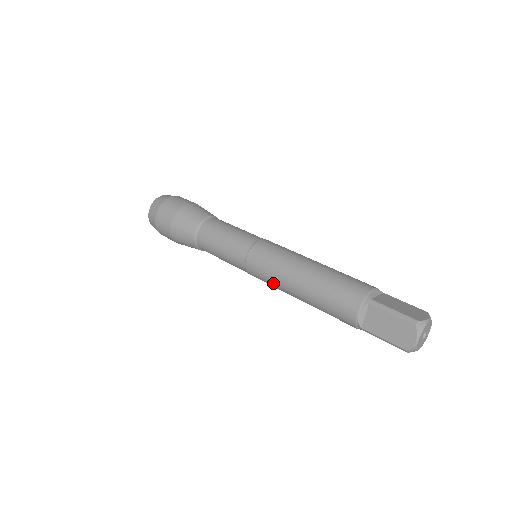
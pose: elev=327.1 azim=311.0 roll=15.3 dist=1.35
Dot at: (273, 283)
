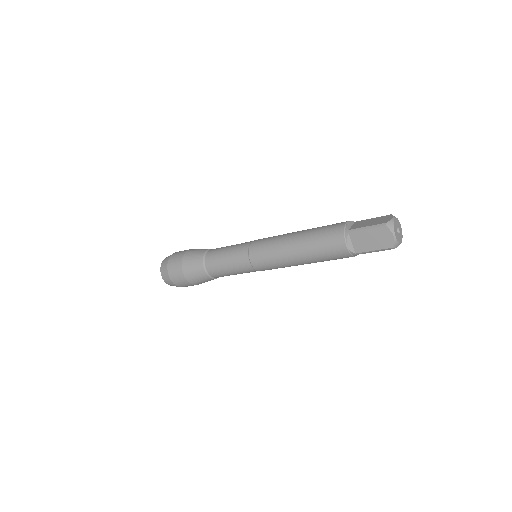
Dot at: (279, 265)
